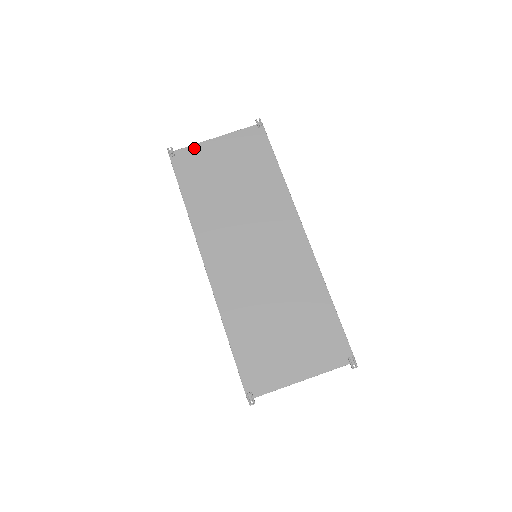
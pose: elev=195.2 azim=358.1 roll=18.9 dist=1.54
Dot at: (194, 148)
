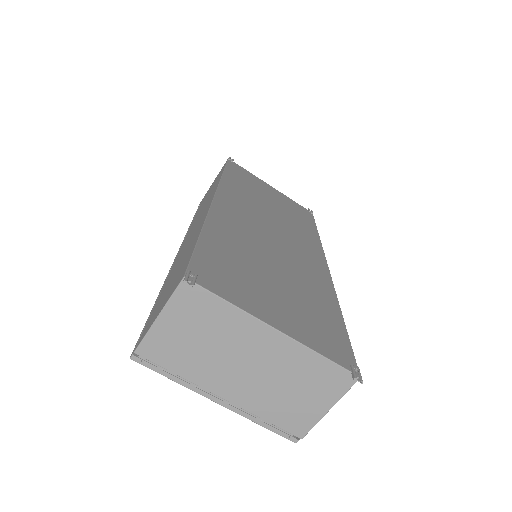
Dot at: (251, 174)
